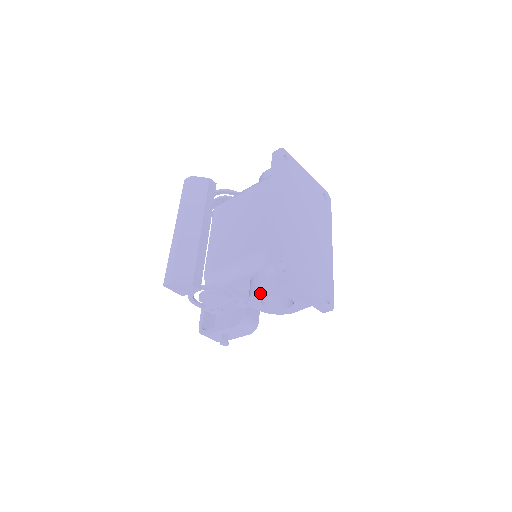
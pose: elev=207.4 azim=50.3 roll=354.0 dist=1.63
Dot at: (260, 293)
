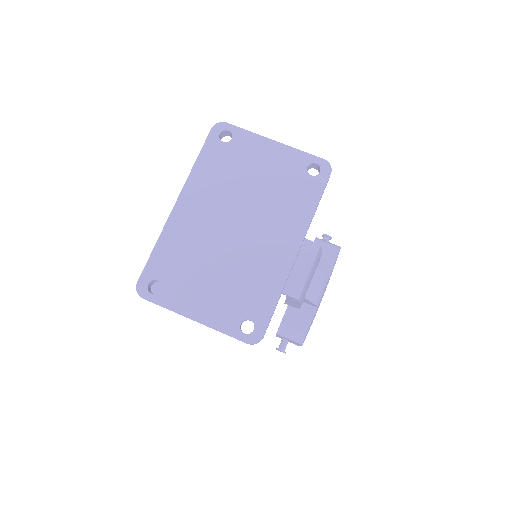
Dot at: occluded
